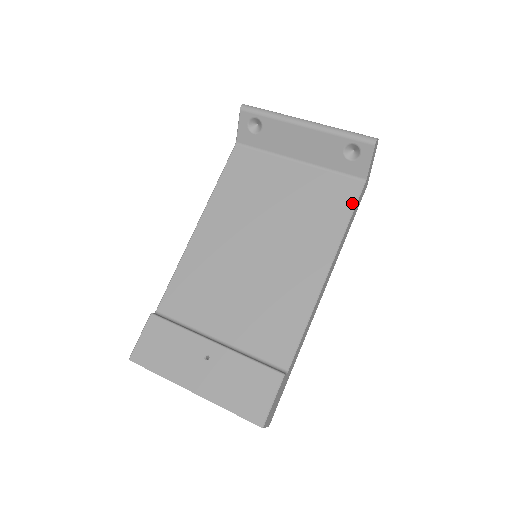
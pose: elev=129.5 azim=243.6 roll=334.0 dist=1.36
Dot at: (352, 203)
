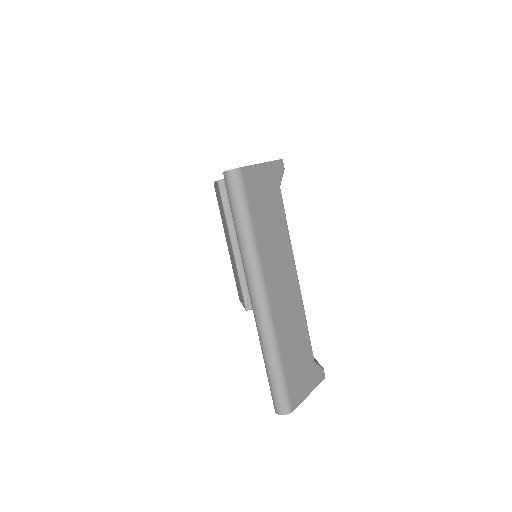
Dot at: occluded
